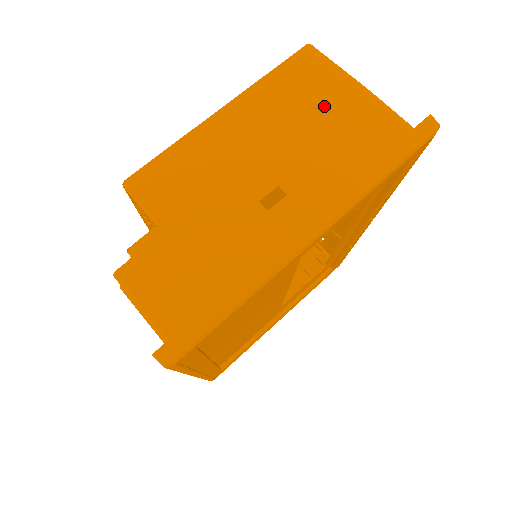
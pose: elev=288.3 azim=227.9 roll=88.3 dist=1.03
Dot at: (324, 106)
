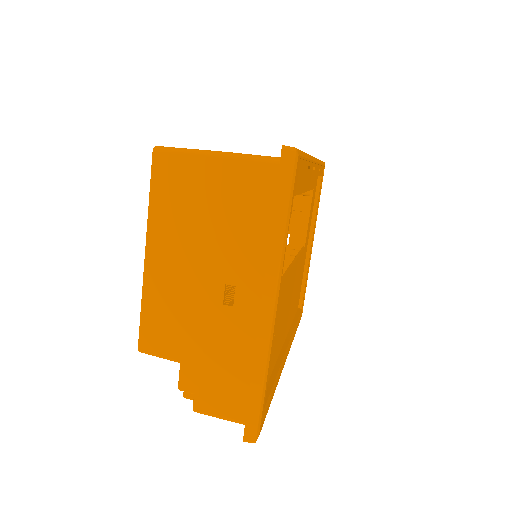
Dot at: (205, 197)
